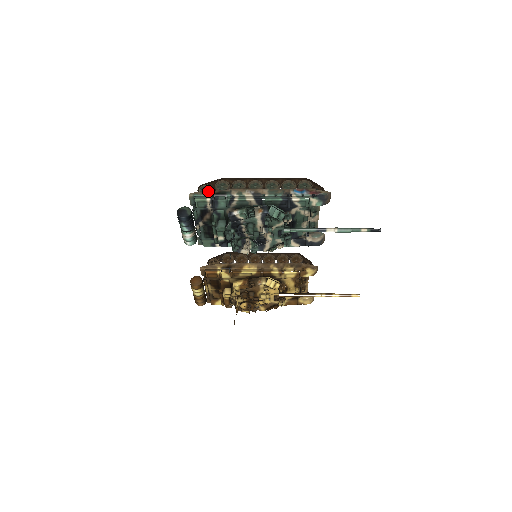
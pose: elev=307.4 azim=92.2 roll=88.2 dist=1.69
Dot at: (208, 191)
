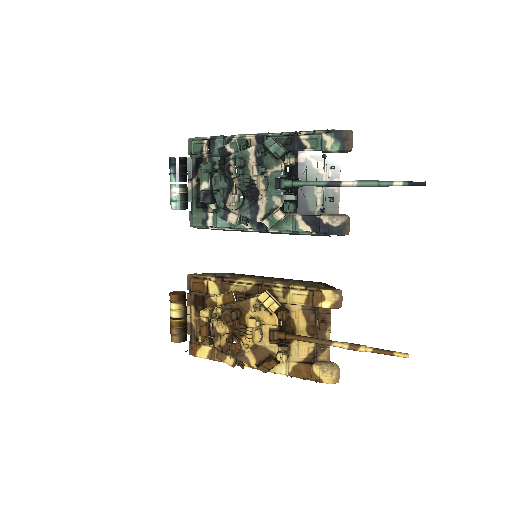
Dot at: (210, 136)
